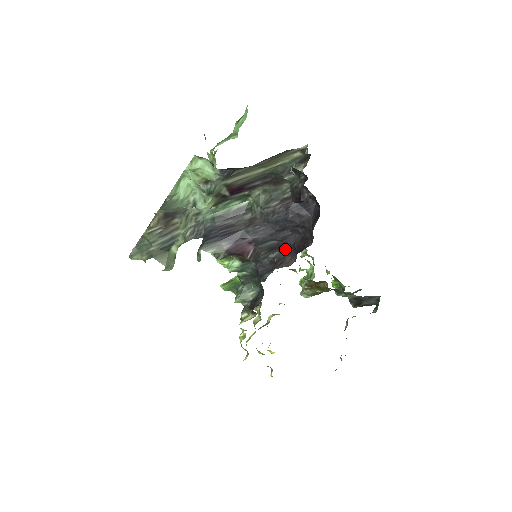
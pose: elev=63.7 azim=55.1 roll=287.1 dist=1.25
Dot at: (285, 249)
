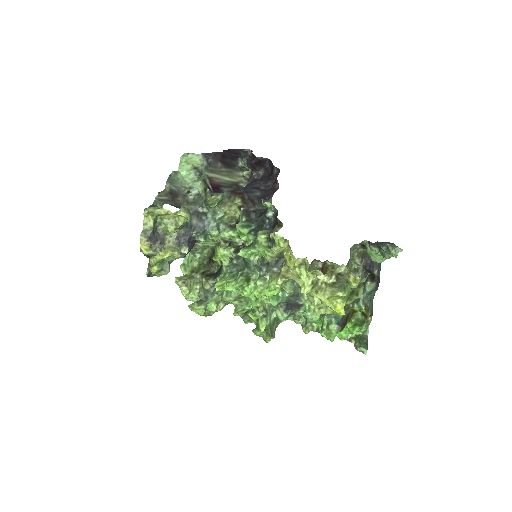
Dot at: (269, 195)
